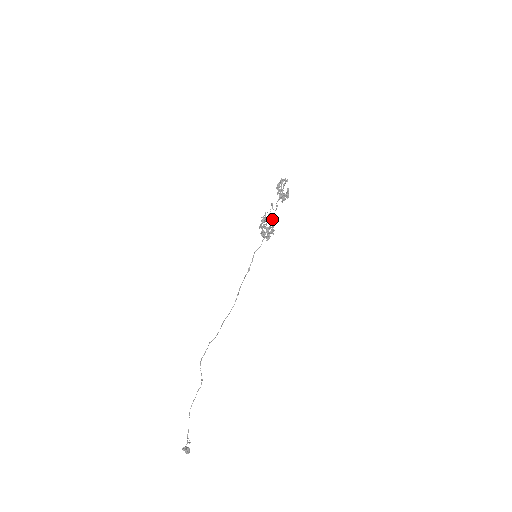
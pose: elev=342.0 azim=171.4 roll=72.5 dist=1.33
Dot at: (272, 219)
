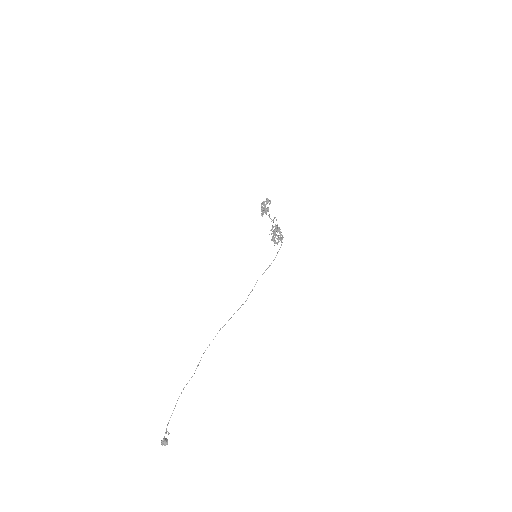
Dot at: occluded
